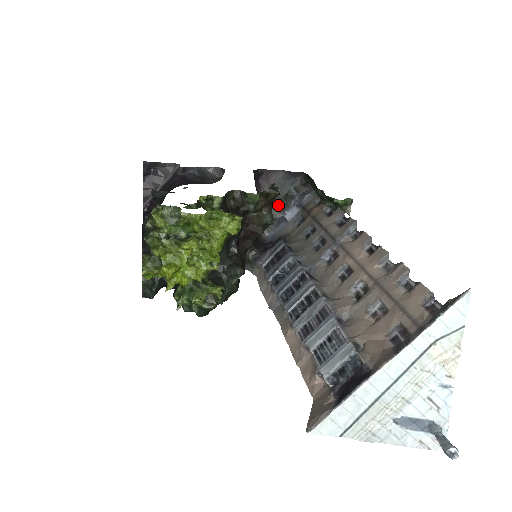
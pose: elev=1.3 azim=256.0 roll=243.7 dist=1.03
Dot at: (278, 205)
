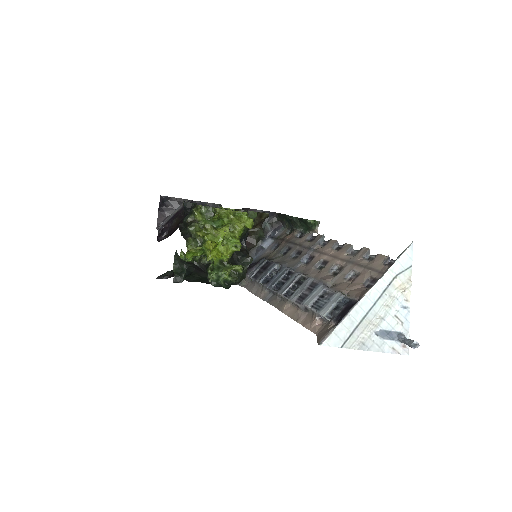
Dot at: occluded
